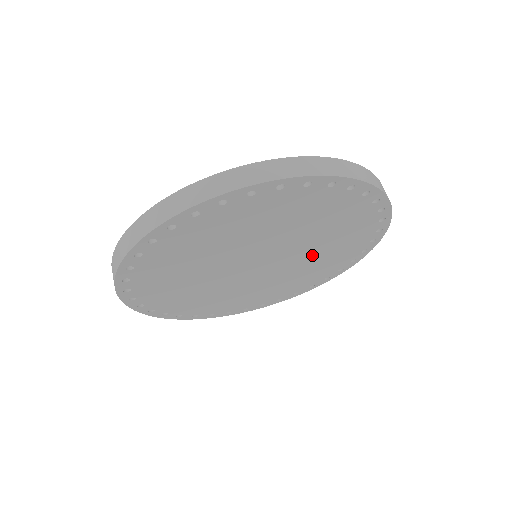
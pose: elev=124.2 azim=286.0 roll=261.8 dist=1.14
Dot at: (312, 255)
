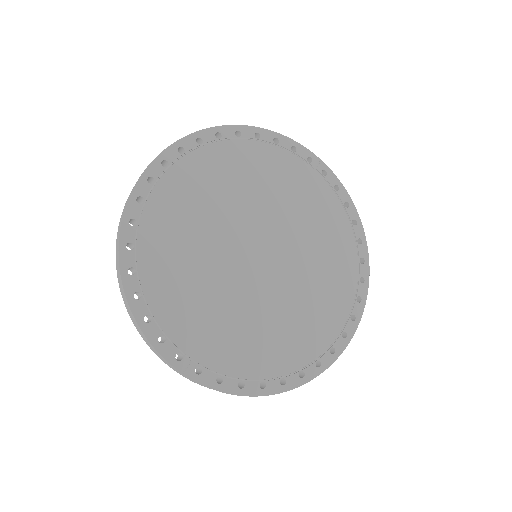
Dot at: occluded
